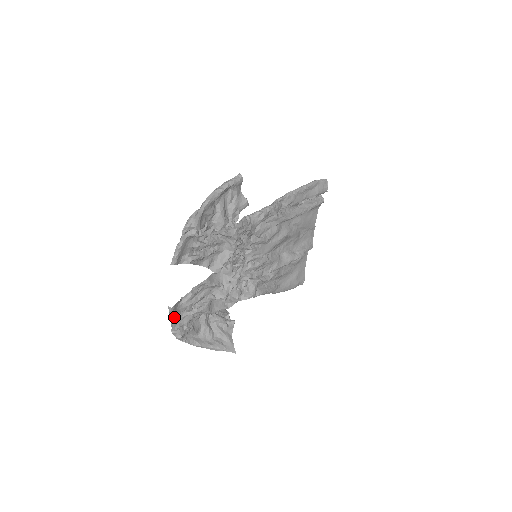
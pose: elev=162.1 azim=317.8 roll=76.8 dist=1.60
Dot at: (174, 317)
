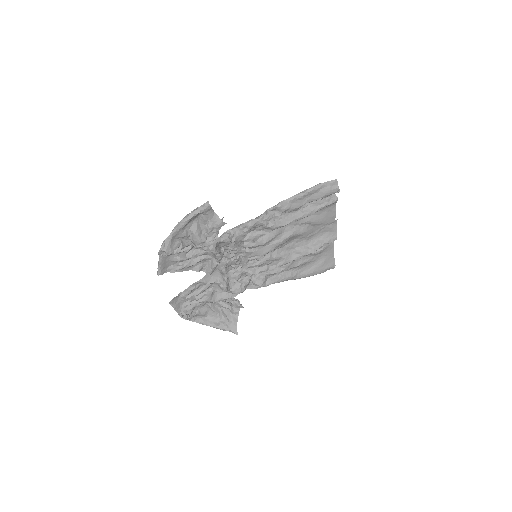
Dot at: (175, 307)
